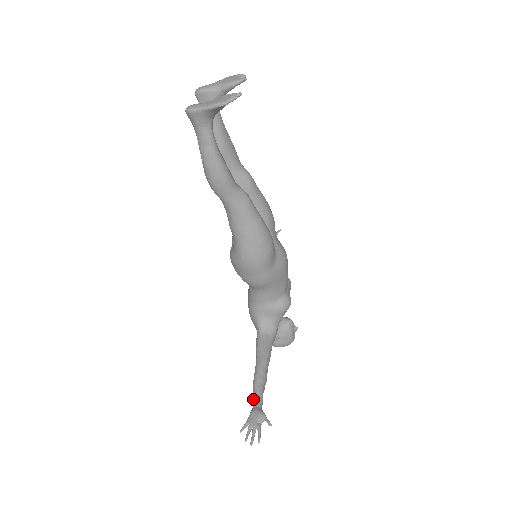
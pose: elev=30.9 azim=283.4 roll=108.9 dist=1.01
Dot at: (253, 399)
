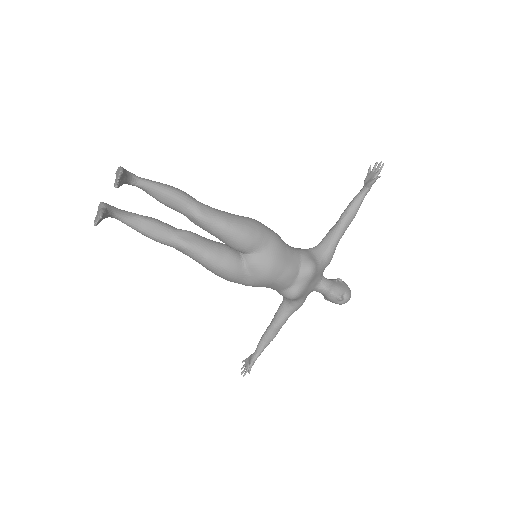
Dot at: occluded
